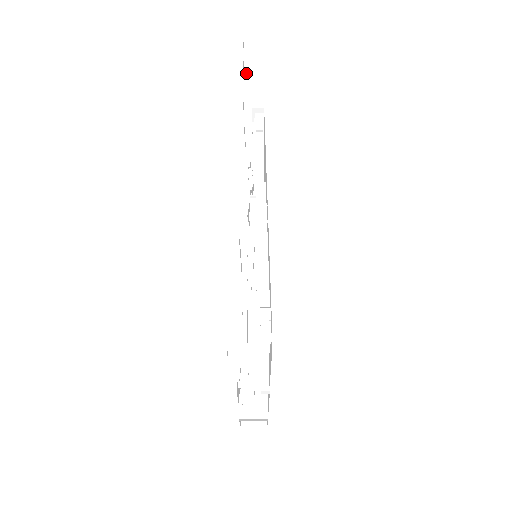
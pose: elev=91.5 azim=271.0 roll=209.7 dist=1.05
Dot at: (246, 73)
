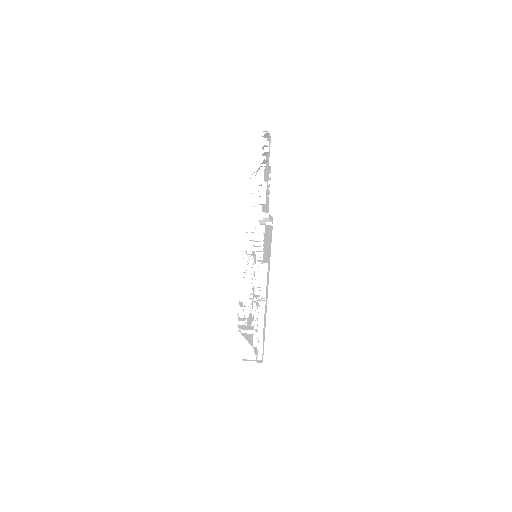
Dot at: (264, 161)
